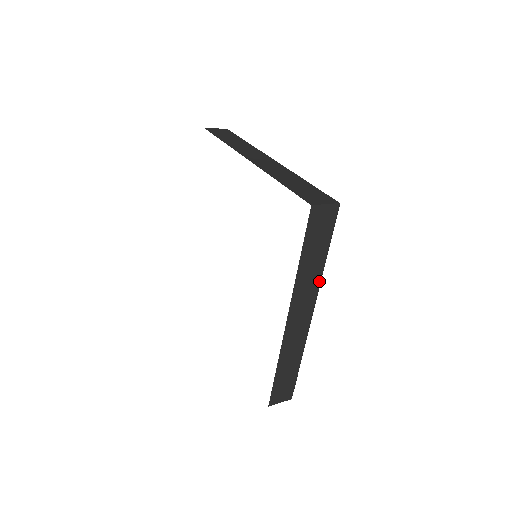
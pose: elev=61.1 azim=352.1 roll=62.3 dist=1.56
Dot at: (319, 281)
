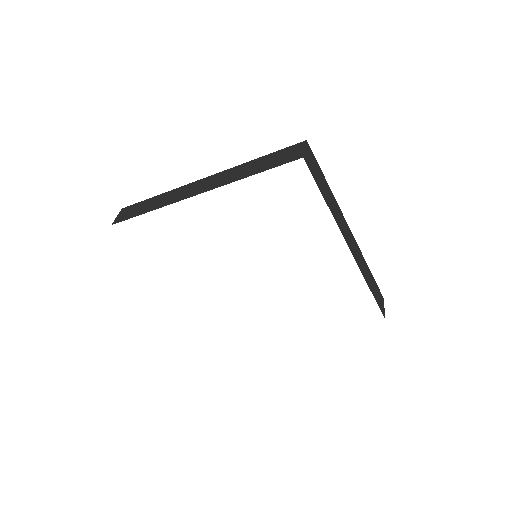
Dot at: (337, 205)
